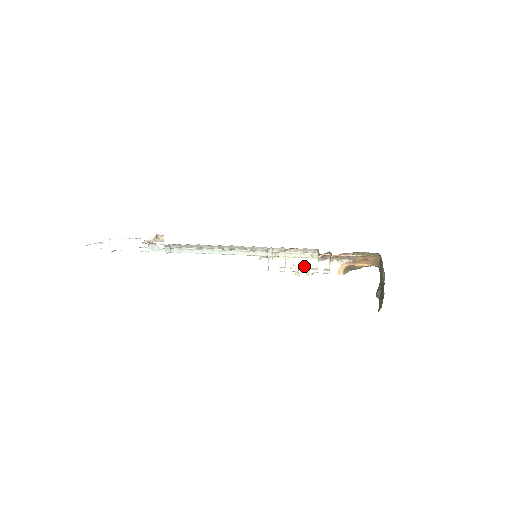
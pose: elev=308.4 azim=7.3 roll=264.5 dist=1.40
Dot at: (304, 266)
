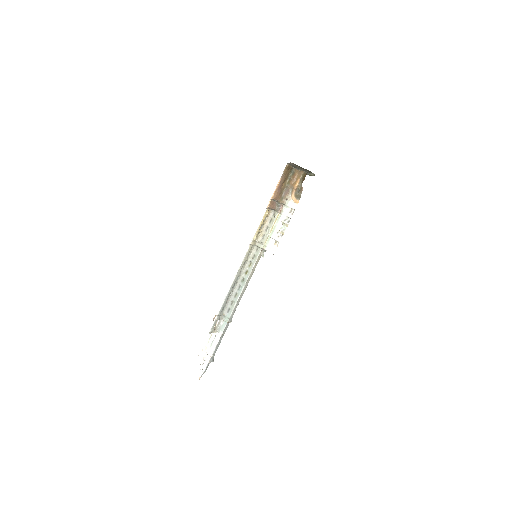
Dot at: (281, 226)
